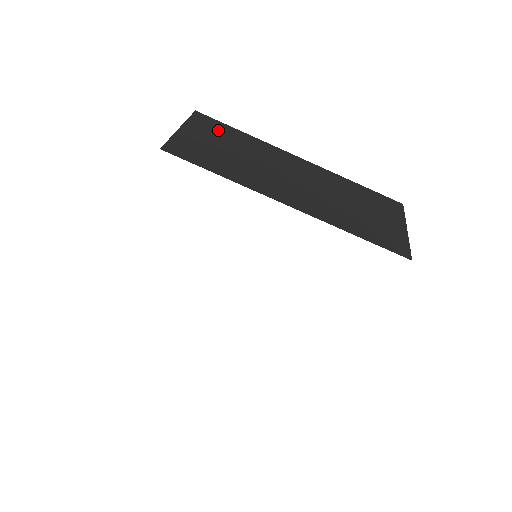
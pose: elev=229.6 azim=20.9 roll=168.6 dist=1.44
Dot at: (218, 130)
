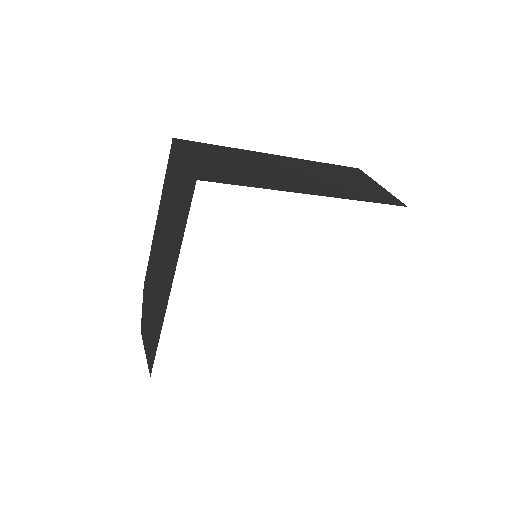
Dot at: (207, 150)
